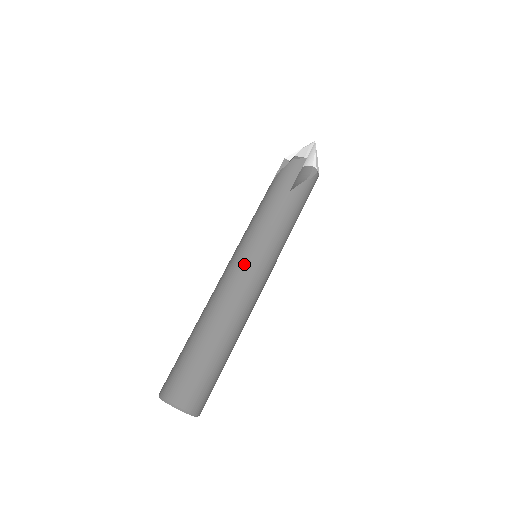
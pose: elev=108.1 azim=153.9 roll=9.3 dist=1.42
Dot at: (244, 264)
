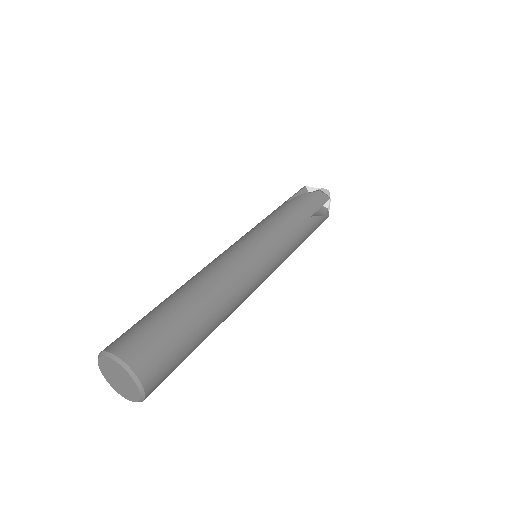
Dot at: occluded
